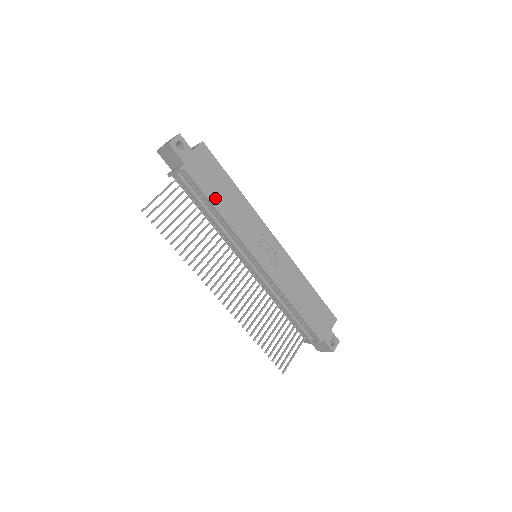
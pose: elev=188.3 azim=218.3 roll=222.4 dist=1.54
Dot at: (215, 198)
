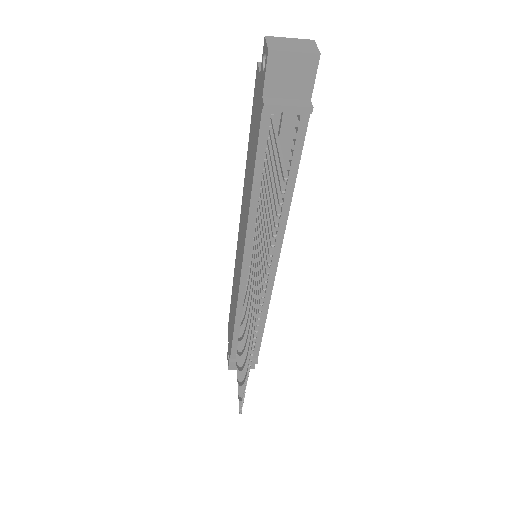
Dot at: occluded
